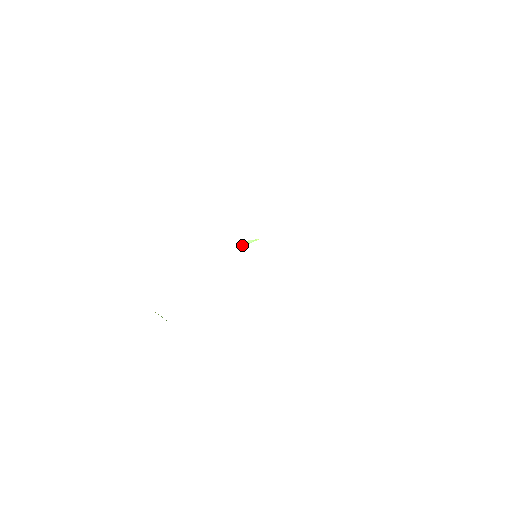
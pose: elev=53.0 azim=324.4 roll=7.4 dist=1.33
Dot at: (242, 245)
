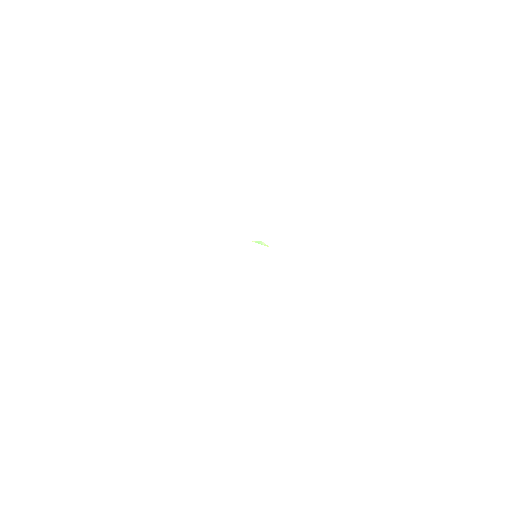
Dot at: (256, 241)
